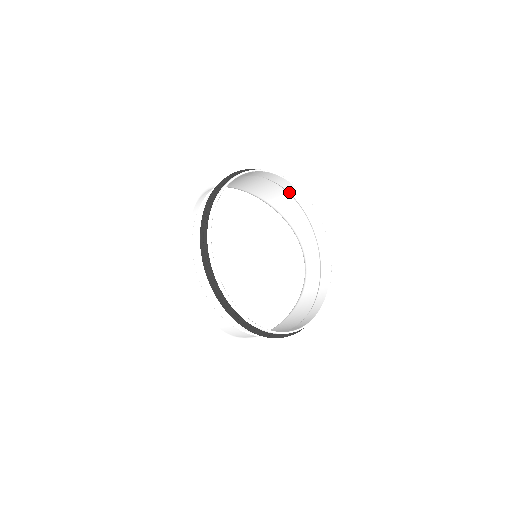
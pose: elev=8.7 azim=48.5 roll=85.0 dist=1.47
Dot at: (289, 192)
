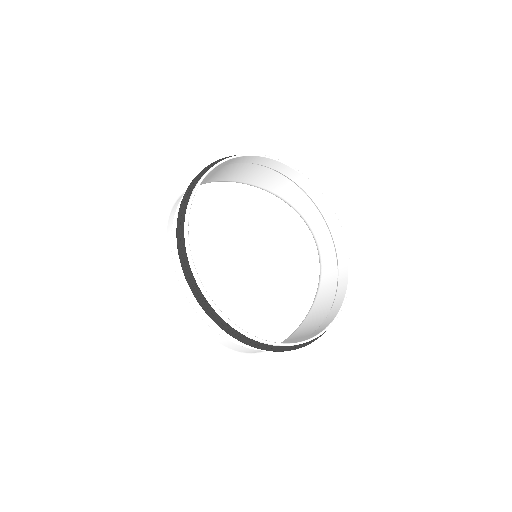
Dot at: (271, 168)
